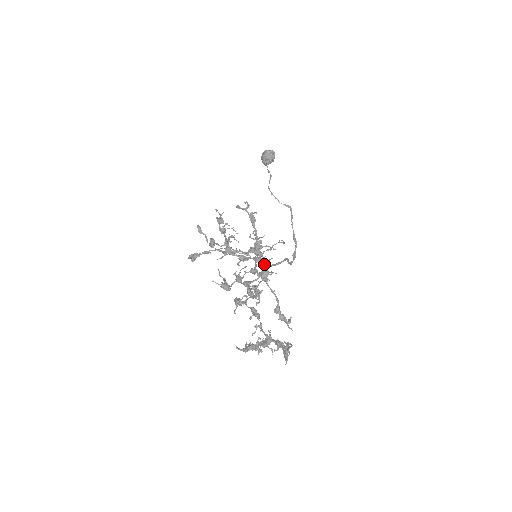
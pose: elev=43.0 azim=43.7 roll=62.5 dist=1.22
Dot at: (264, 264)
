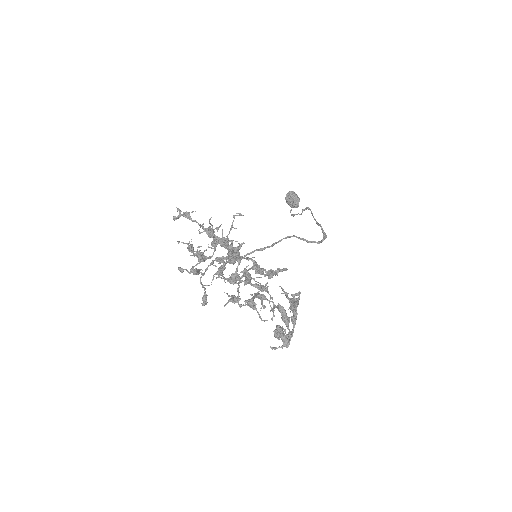
Dot at: (224, 242)
